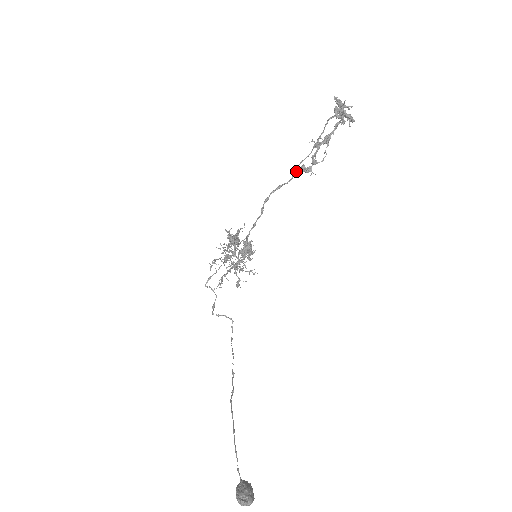
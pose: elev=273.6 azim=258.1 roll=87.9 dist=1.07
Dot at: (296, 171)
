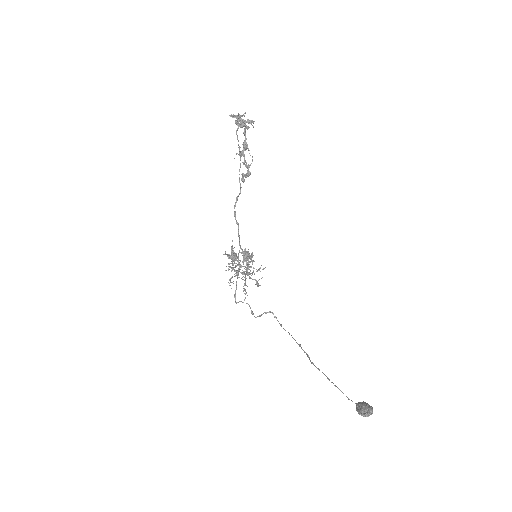
Dot at: occluded
